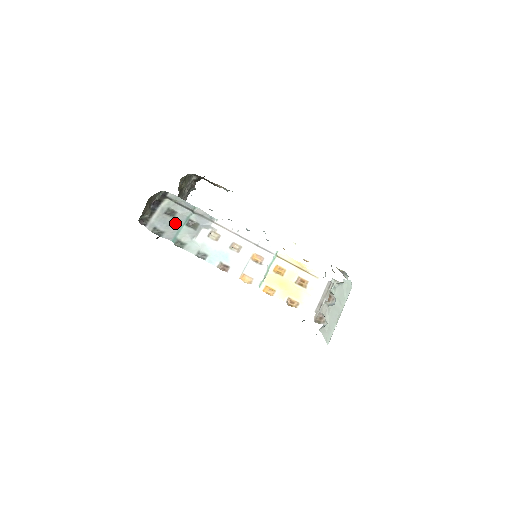
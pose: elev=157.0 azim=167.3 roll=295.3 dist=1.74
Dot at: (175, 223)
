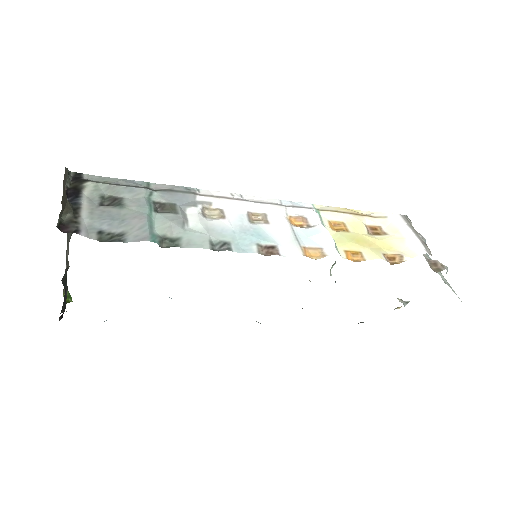
Dot at: (133, 213)
